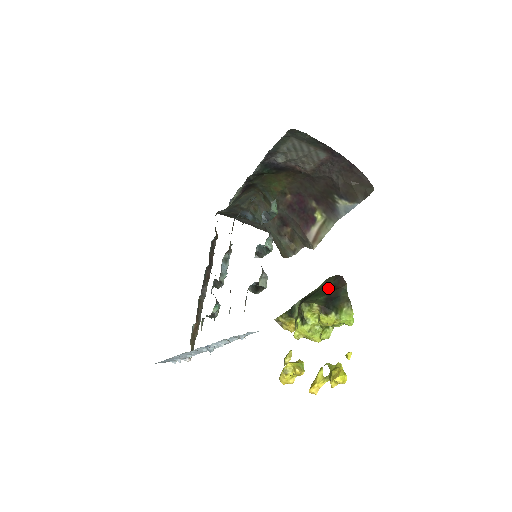
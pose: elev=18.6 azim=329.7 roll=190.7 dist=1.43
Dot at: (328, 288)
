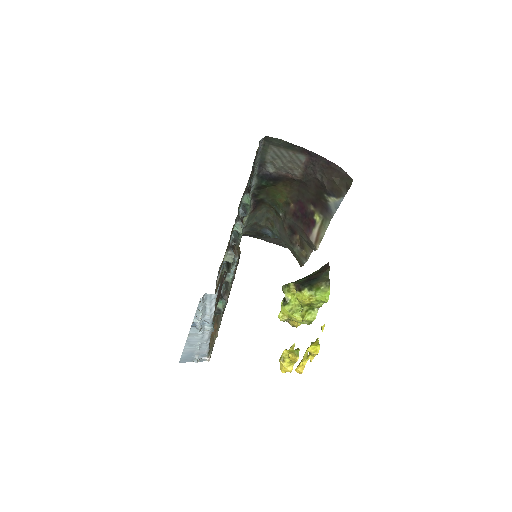
Dot at: (313, 274)
